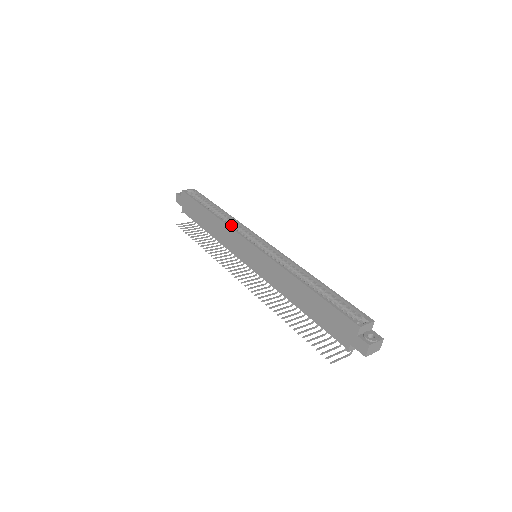
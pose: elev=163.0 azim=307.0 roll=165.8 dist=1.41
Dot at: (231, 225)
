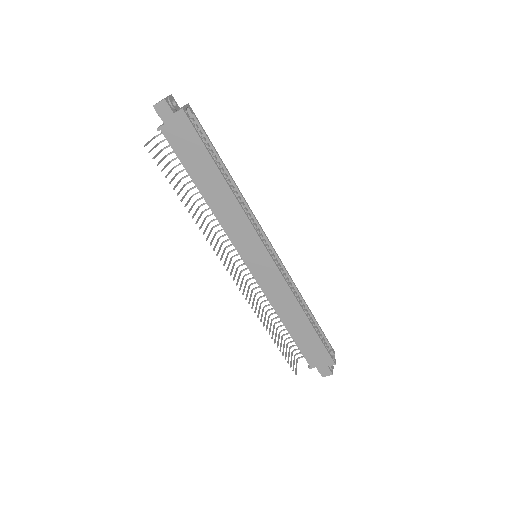
Dot at: occluded
